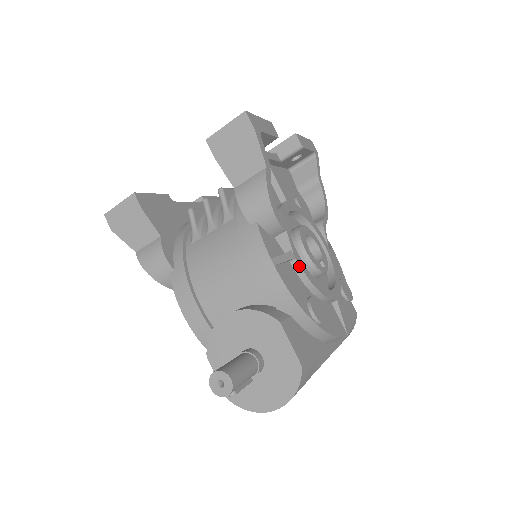
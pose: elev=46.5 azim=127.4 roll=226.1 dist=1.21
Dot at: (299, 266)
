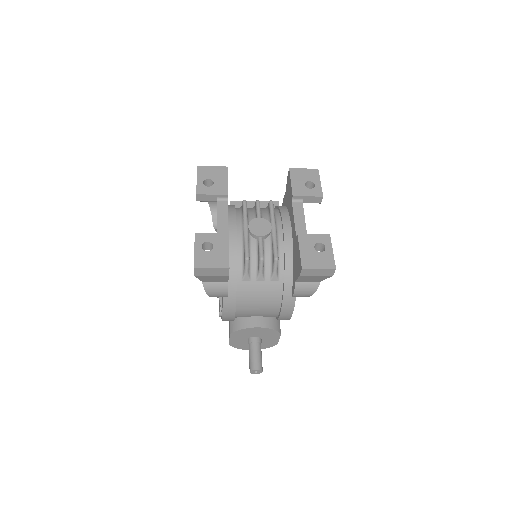
Dot at: occluded
